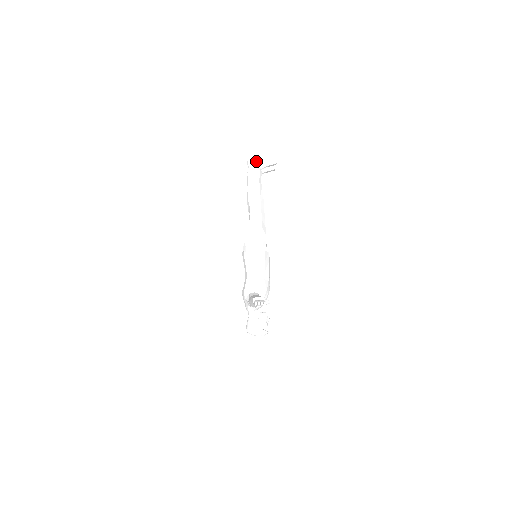
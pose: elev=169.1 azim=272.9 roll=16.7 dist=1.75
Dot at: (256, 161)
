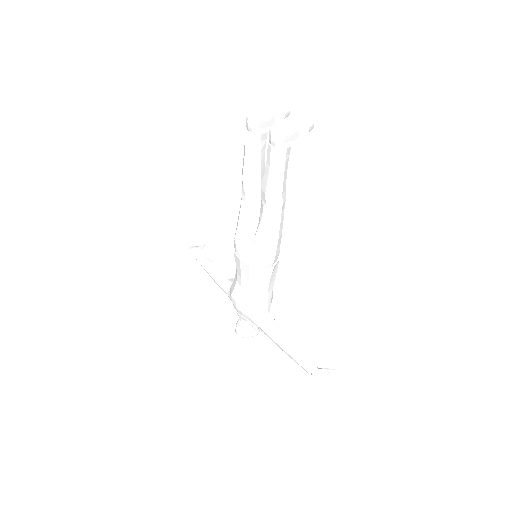
Dot at: (289, 134)
